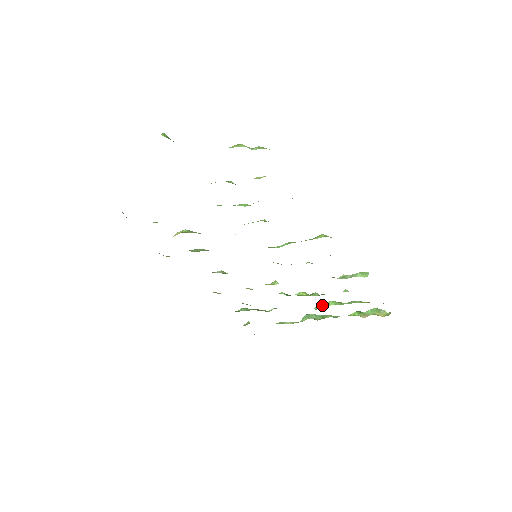
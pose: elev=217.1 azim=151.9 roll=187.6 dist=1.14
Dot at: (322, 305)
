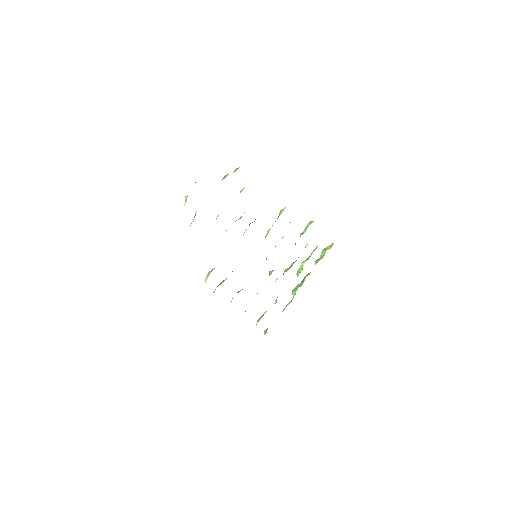
Dot at: (299, 271)
